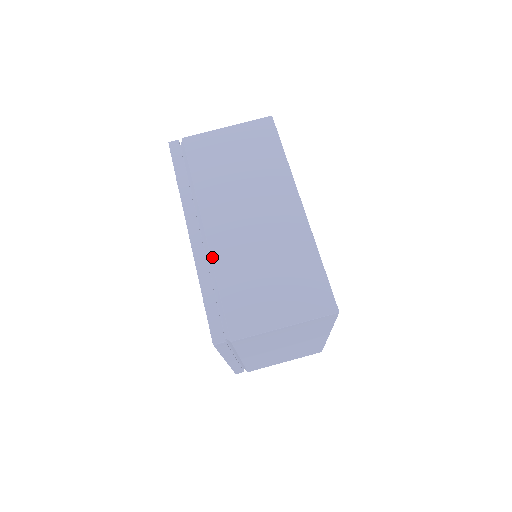
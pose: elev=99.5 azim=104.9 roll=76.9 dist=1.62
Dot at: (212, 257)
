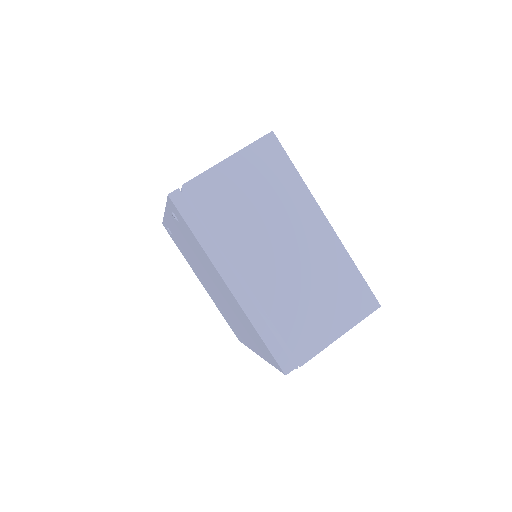
Dot at: occluded
